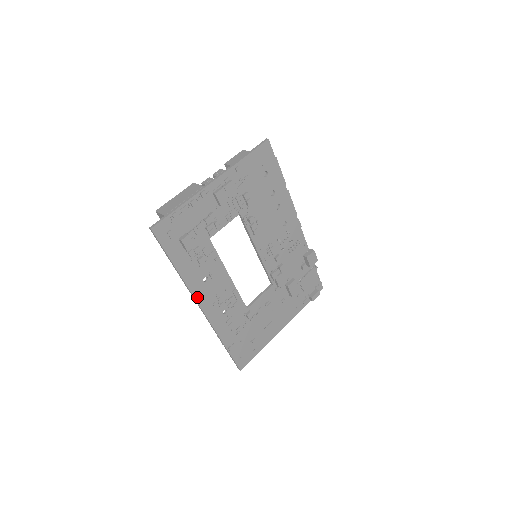
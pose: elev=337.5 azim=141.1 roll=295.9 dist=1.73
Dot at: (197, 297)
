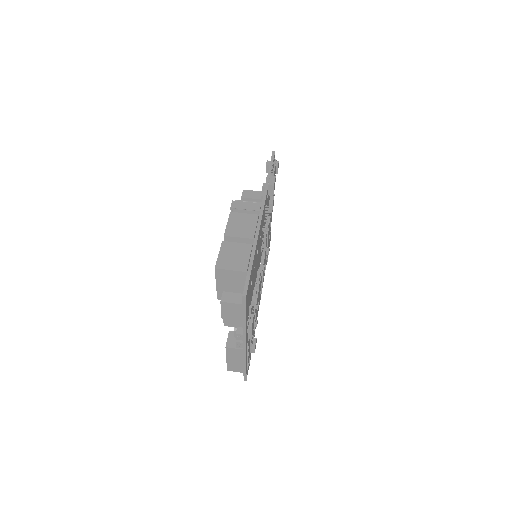
Dot at: occluded
